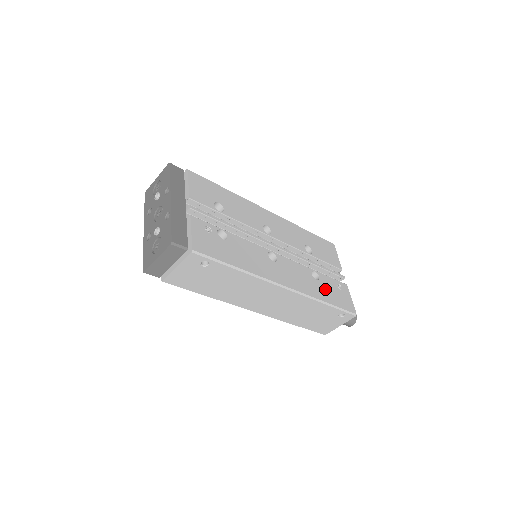
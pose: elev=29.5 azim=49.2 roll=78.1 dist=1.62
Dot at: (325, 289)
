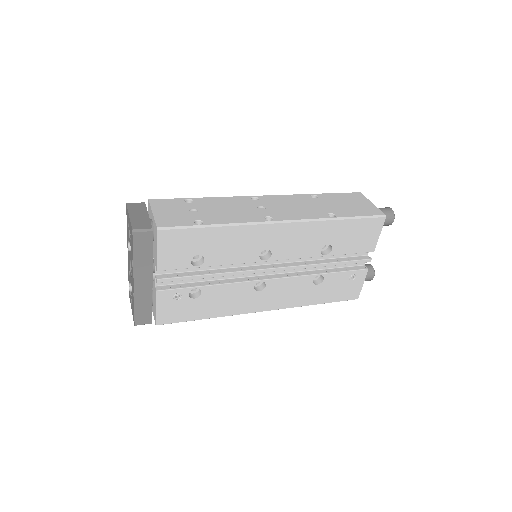
Dot at: (325, 290)
